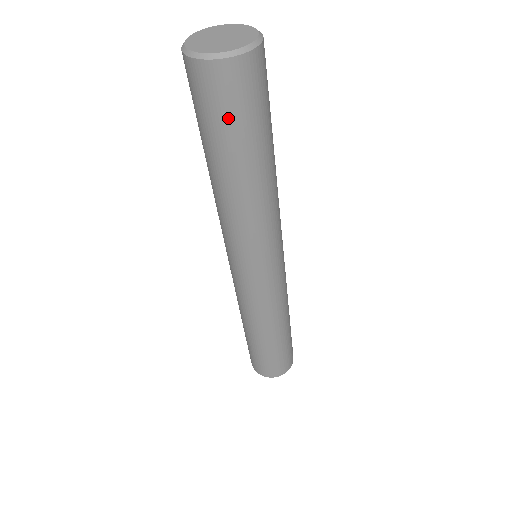
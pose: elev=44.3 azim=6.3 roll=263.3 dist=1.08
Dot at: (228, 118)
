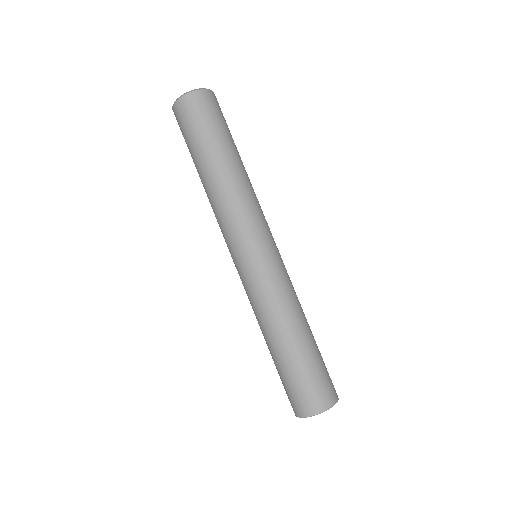
Dot at: (217, 120)
